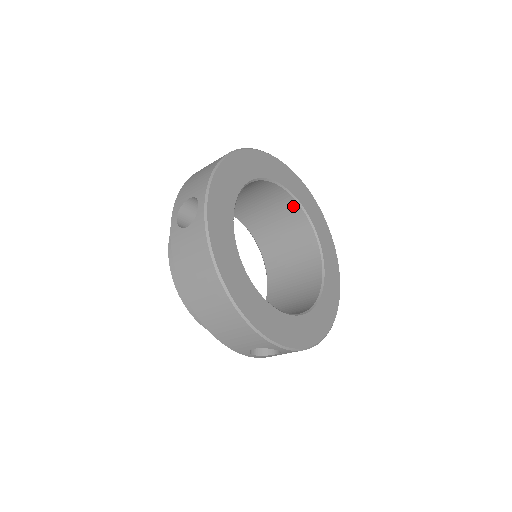
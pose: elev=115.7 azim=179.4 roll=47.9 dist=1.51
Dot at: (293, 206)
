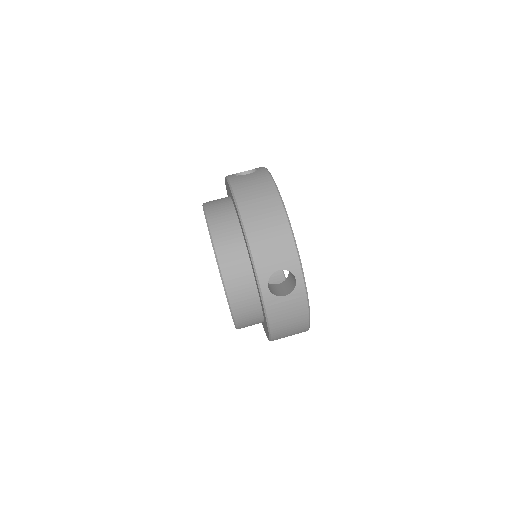
Dot at: occluded
